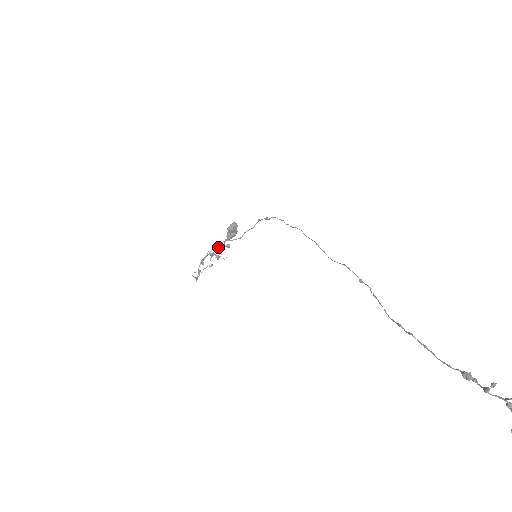
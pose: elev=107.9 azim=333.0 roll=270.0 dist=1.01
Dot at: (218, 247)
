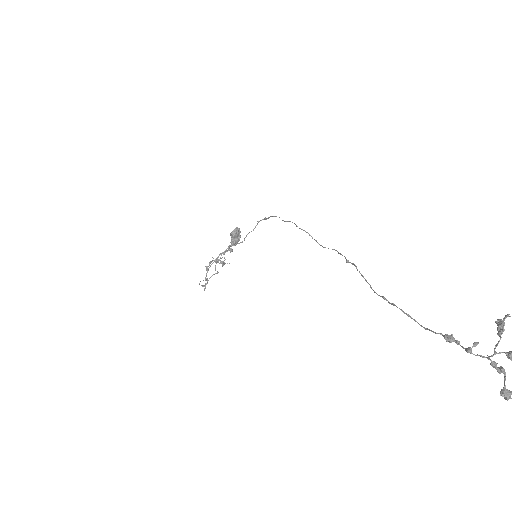
Dot at: occluded
